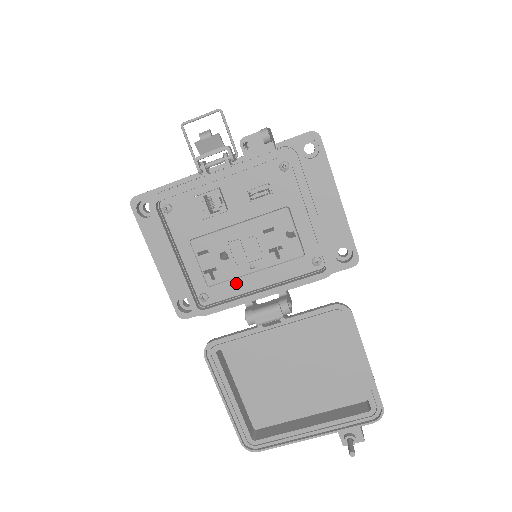
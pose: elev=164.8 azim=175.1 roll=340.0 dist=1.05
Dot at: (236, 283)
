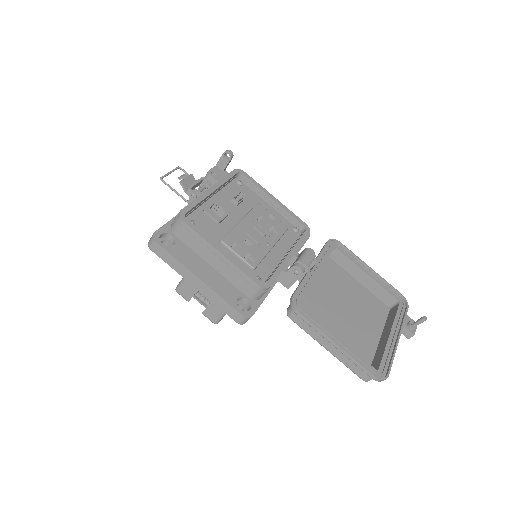
Dot at: (267, 261)
